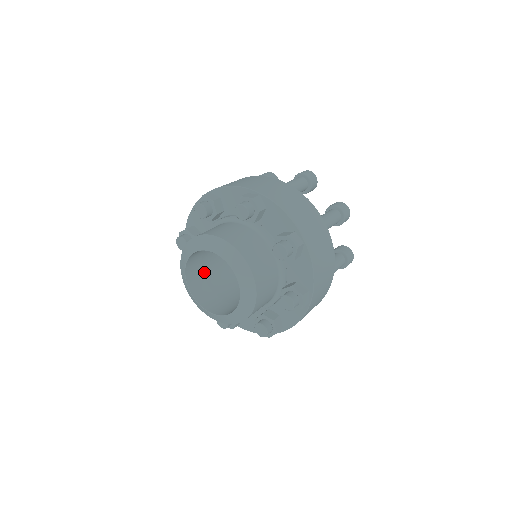
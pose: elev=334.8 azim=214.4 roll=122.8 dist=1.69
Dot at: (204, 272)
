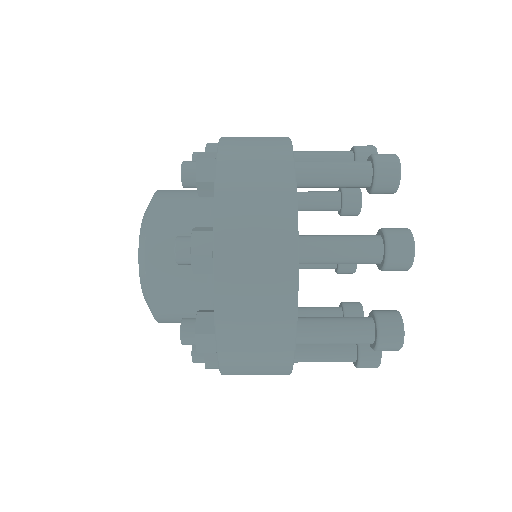
Dot at: occluded
